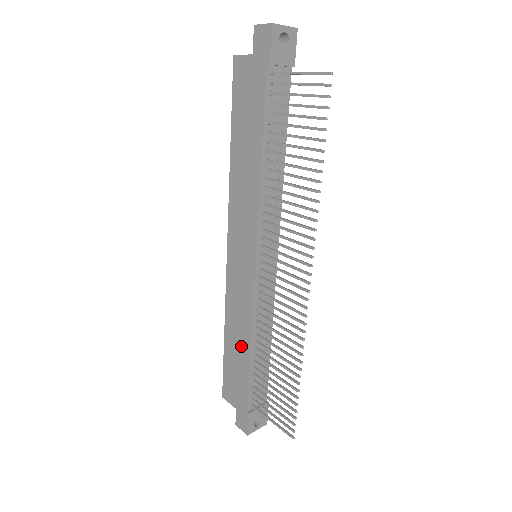
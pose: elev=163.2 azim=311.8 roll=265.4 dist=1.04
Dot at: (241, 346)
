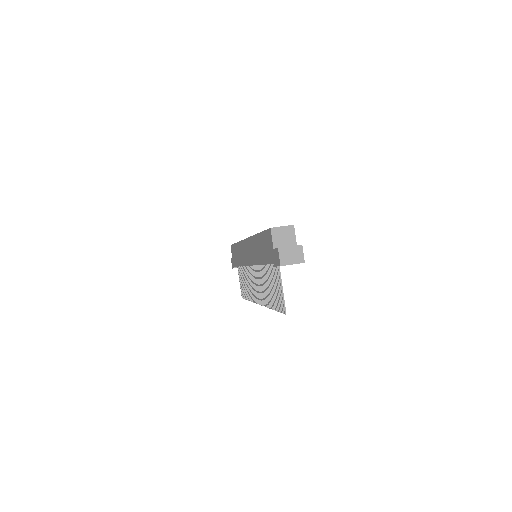
Dot at: (239, 258)
